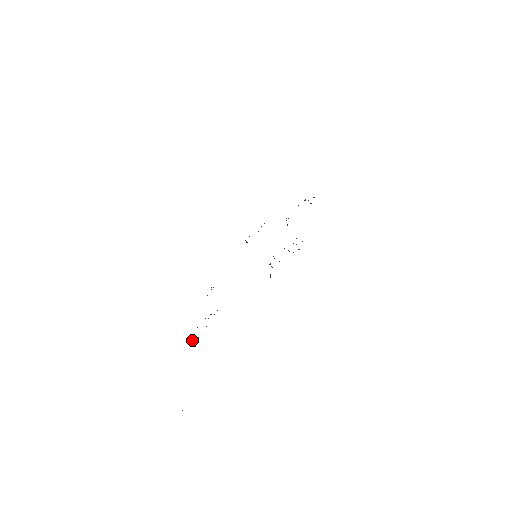
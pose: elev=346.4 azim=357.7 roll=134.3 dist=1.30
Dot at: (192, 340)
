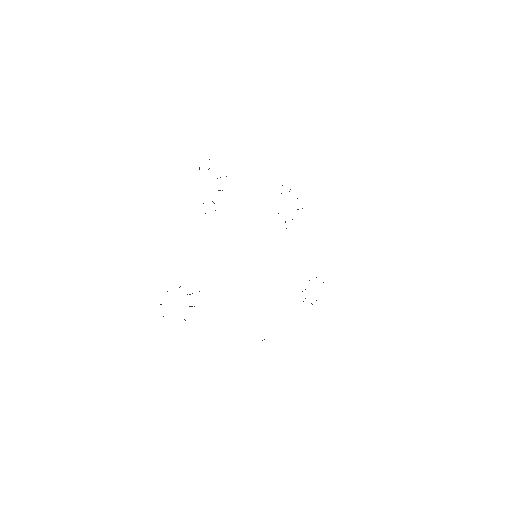
Dot at: occluded
